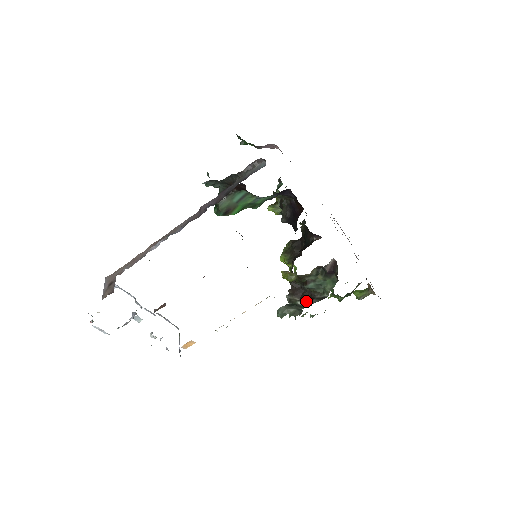
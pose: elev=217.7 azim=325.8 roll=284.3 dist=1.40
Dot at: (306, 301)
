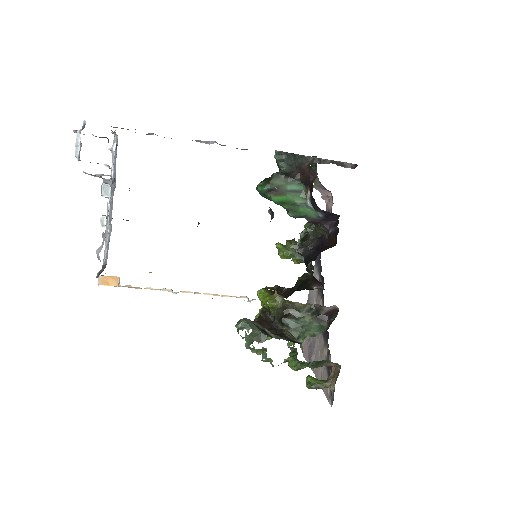
Dot at: (274, 334)
